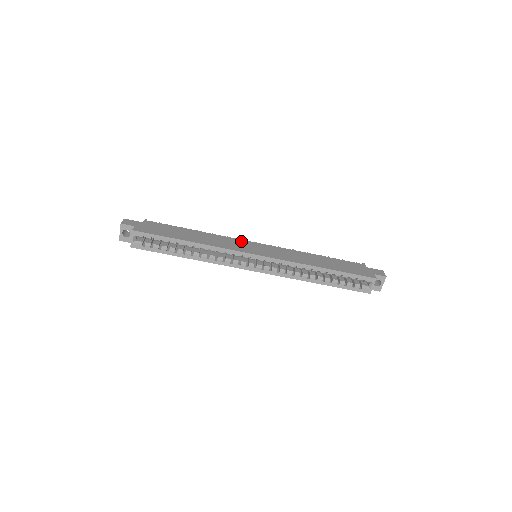
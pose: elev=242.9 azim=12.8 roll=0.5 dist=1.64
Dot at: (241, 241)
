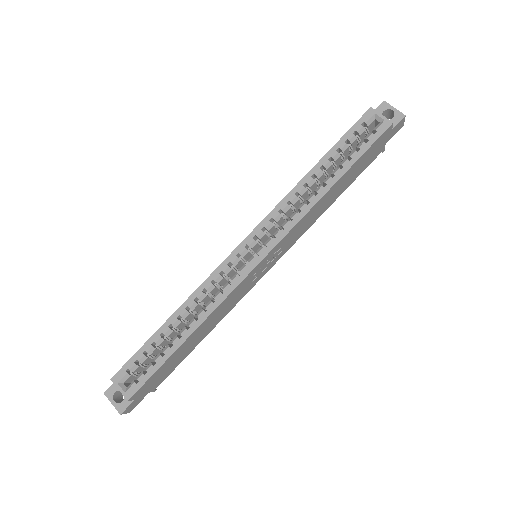
Dot at: occluded
